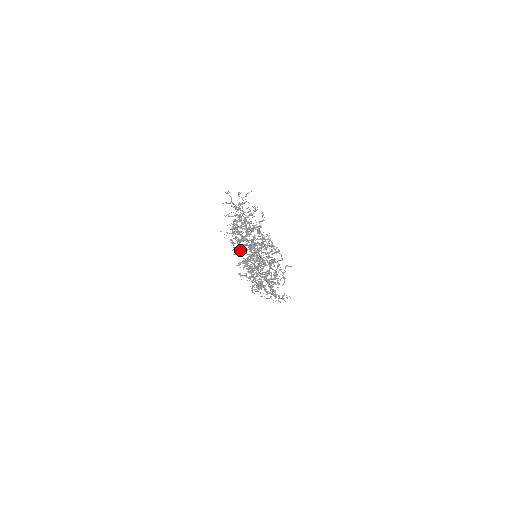
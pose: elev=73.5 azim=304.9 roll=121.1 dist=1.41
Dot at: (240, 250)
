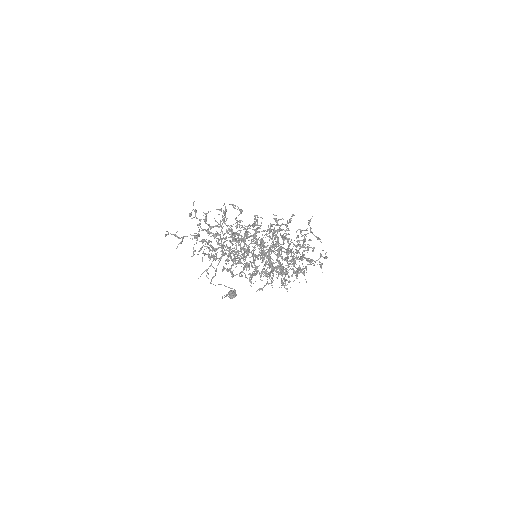
Dot at: (246, 266)
